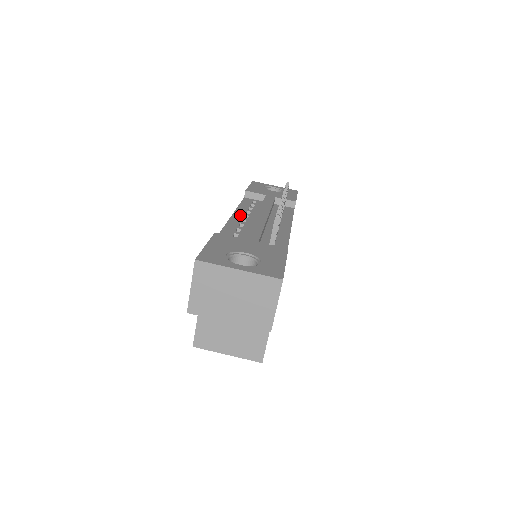
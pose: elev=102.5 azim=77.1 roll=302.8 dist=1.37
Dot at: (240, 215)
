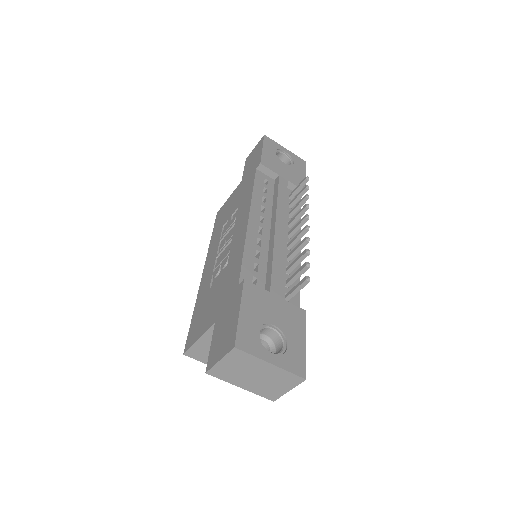
Dot at: (256, 217)
